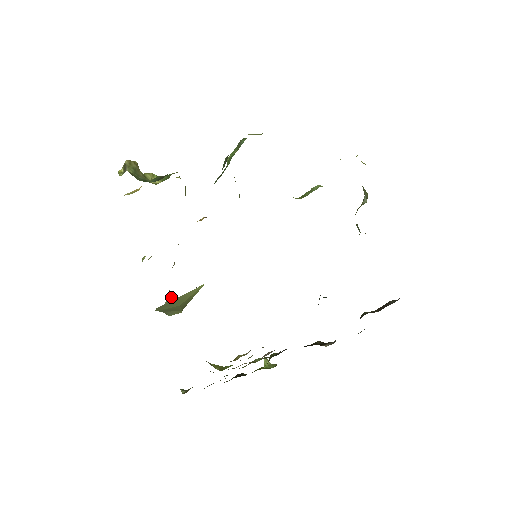
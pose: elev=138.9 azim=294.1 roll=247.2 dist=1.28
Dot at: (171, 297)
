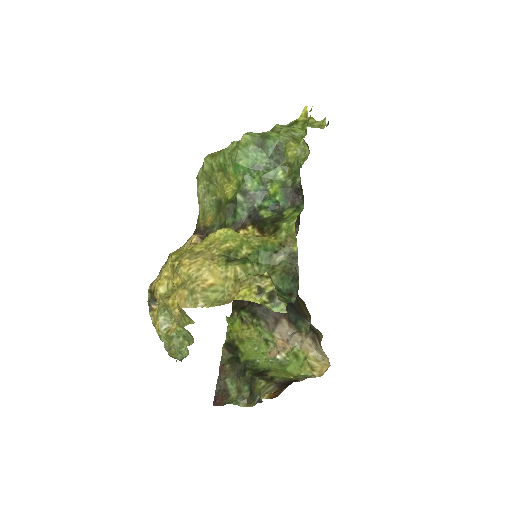
Dot at: occluded
